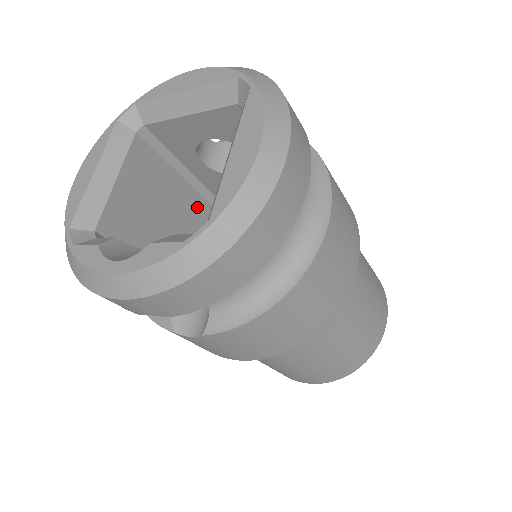
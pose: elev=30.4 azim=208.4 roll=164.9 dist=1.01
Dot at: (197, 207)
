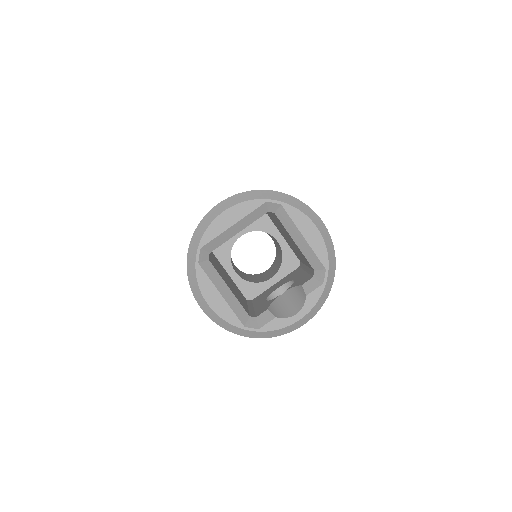
Dot at: (217, 261)
